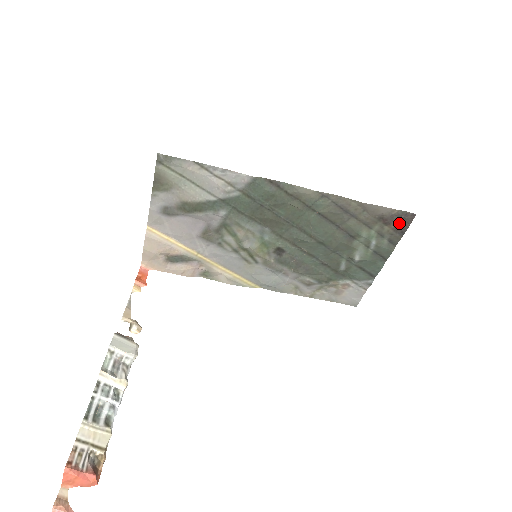
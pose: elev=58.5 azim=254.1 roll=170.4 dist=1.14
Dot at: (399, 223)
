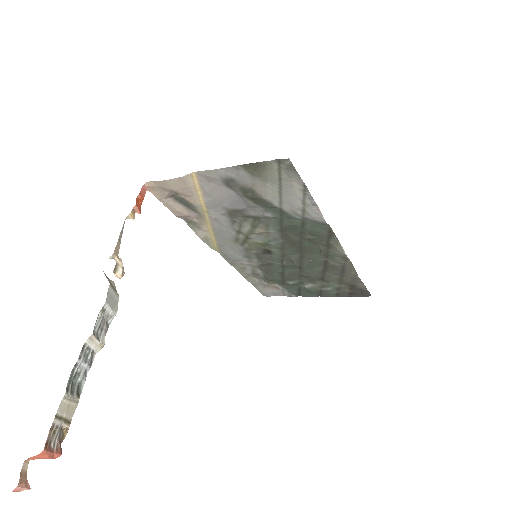
Dot at: (357, 293)
